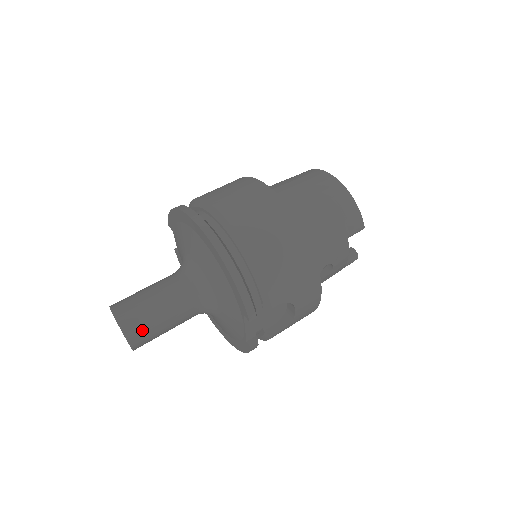
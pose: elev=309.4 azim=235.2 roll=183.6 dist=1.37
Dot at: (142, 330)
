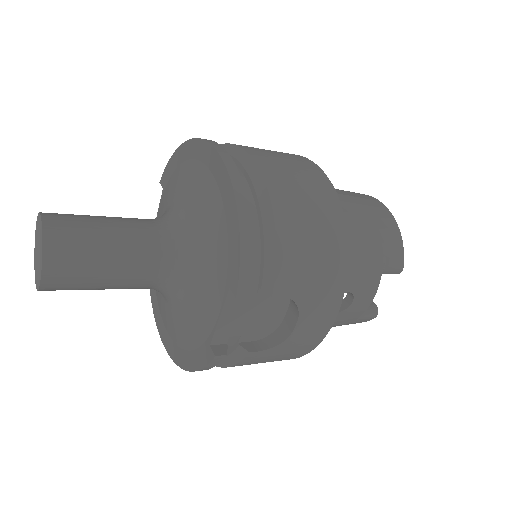
Dot at: (70, 257)
